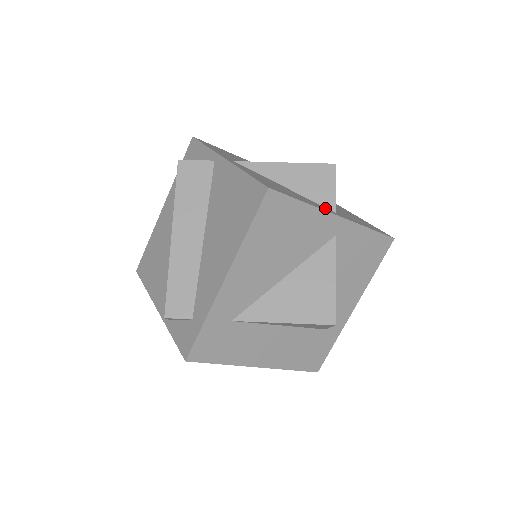
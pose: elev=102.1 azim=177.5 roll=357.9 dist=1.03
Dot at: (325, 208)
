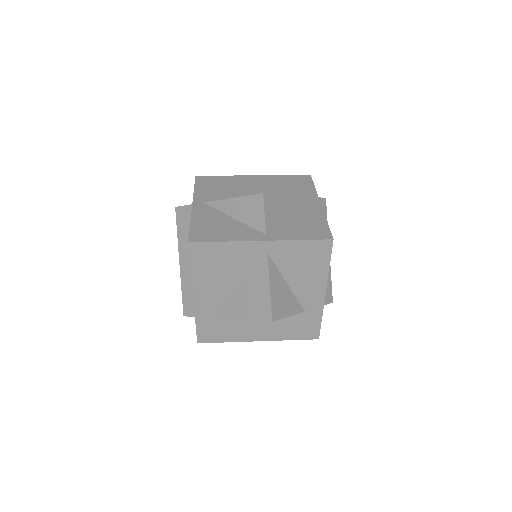
Dot at: (255, 234)
